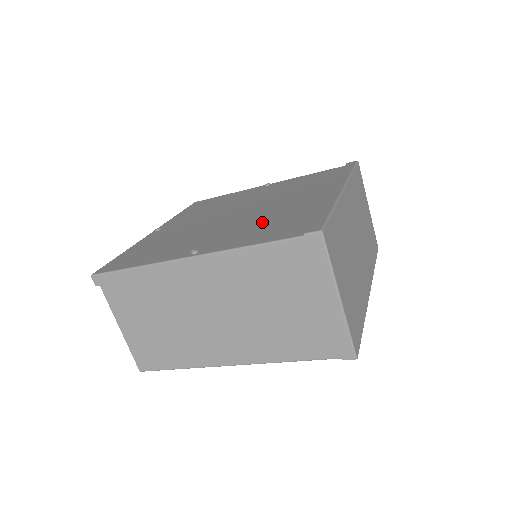
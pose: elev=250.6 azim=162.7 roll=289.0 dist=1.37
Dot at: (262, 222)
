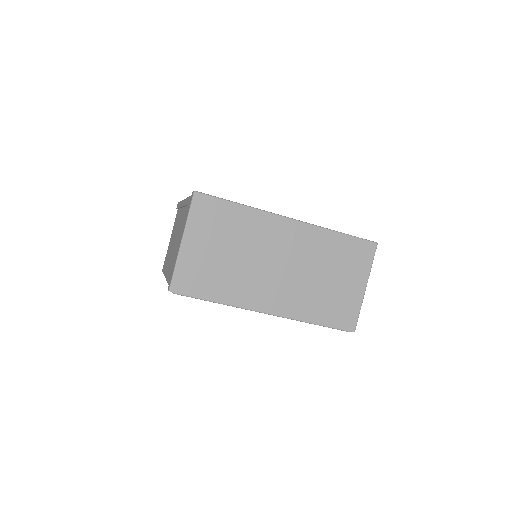
Dot at: occluded
